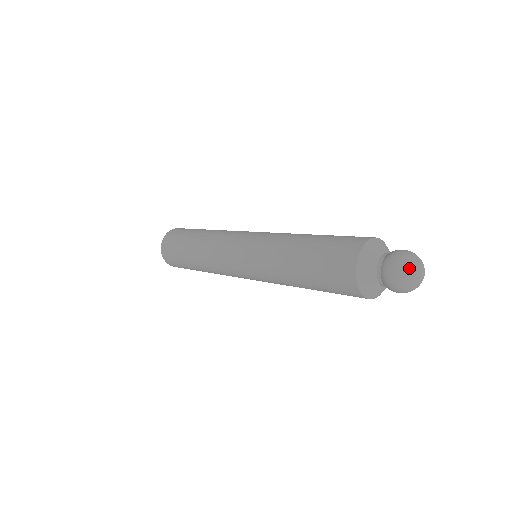
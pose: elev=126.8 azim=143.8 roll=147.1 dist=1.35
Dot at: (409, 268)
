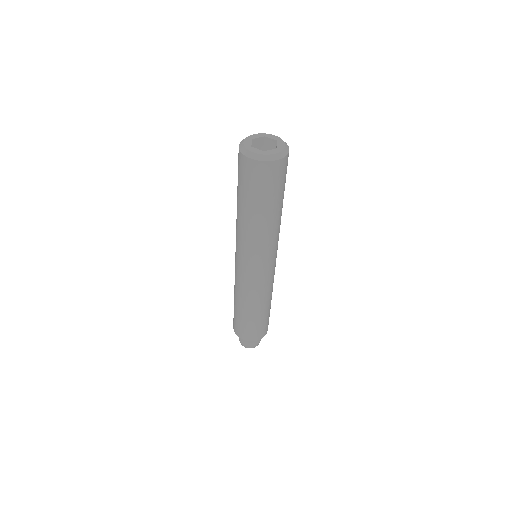
Dot at: (245, 347)
